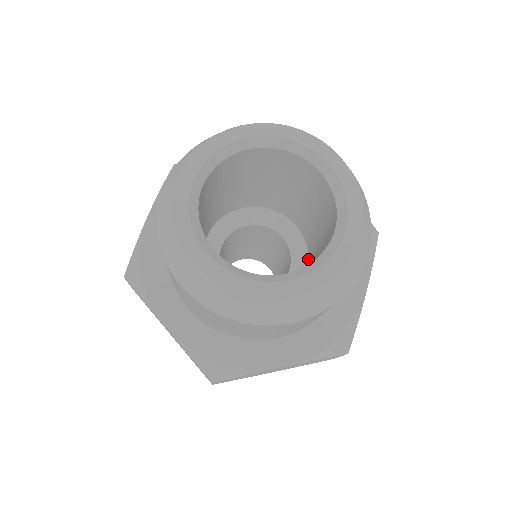
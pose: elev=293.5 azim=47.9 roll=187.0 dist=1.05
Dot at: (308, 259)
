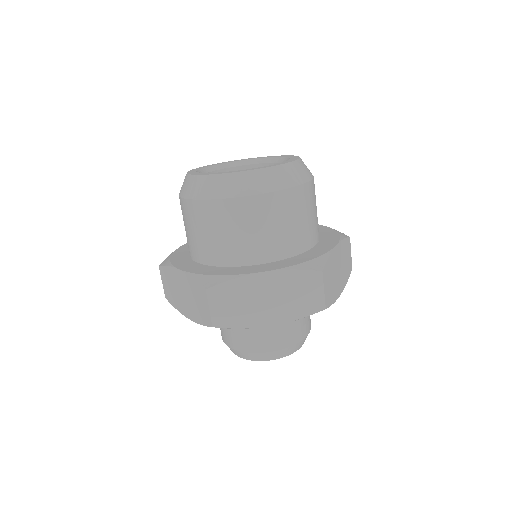
Dot at: occluded
